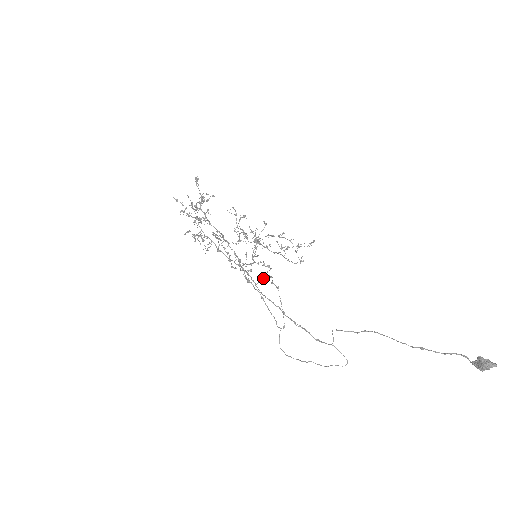
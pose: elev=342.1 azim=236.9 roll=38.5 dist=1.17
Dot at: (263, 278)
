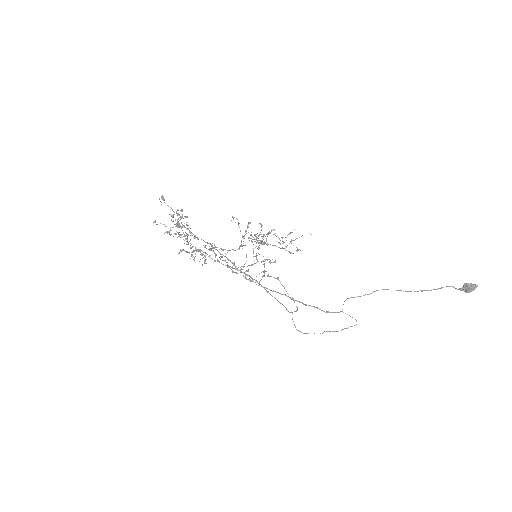
Dot at: (264, 274)
